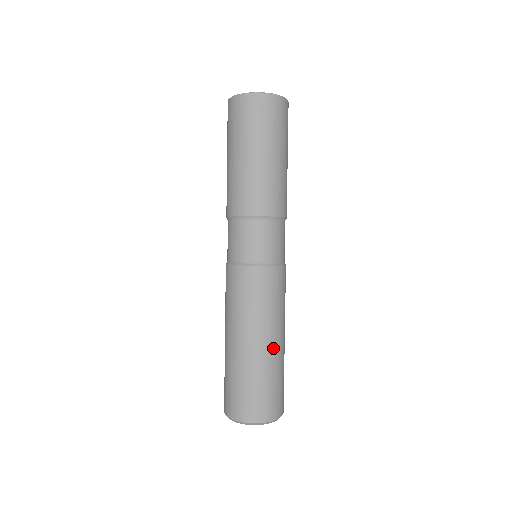
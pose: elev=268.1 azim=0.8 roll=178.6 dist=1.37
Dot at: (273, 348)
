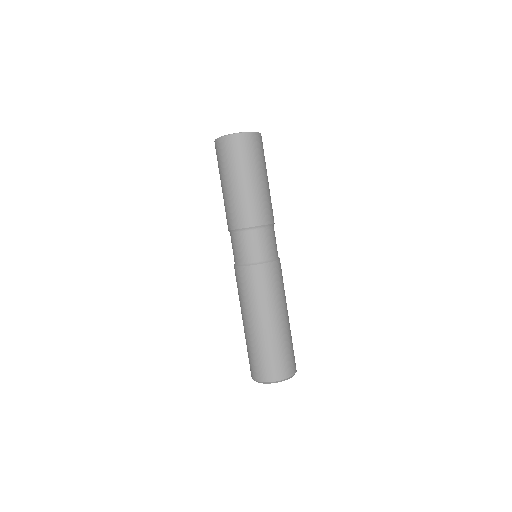
Dot at: occluded
